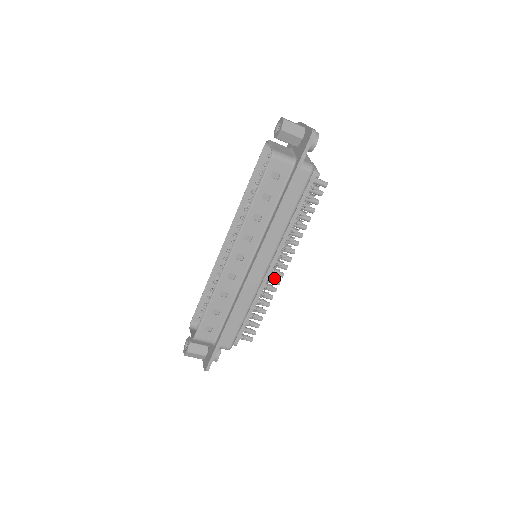
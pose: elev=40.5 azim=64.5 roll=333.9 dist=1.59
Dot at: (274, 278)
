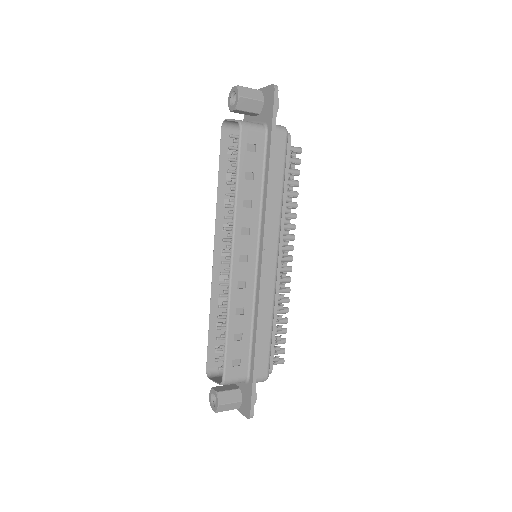
Dot at: (284, 274)
